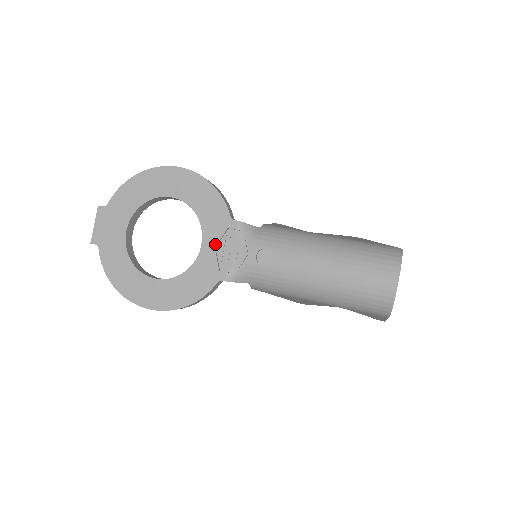
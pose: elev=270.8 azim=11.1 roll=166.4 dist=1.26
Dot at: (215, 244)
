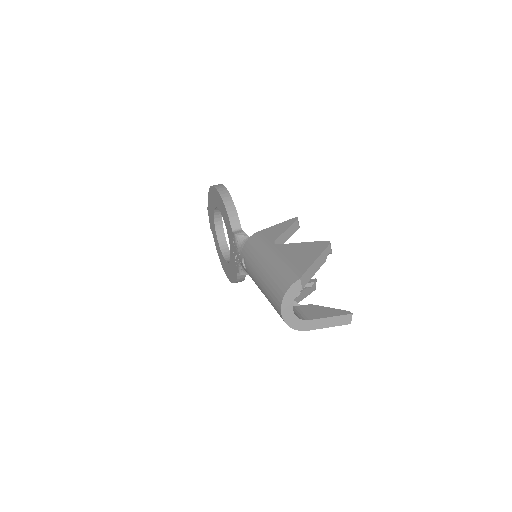
Dot at: (232, 247)
